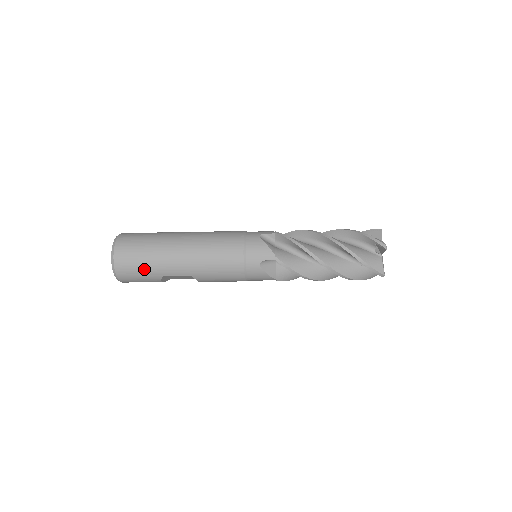
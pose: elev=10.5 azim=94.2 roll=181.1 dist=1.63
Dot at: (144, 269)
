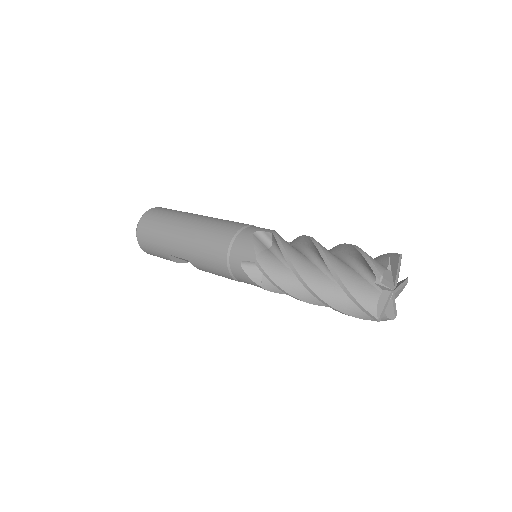
Dot at: (155, 244)
